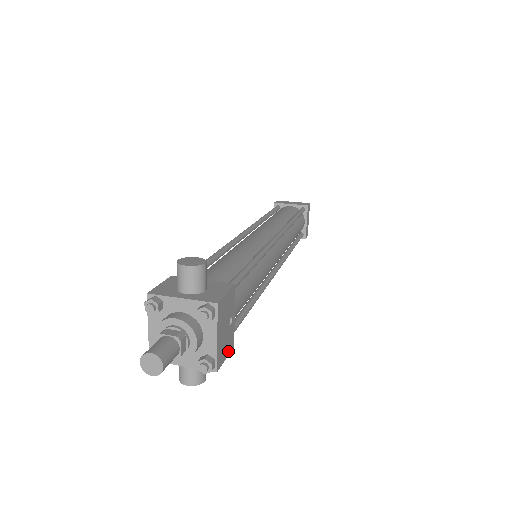
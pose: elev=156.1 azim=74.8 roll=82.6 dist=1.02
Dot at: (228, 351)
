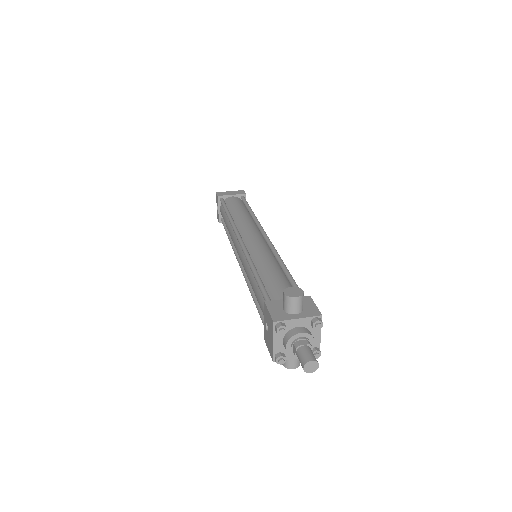
Dot at: occluded
